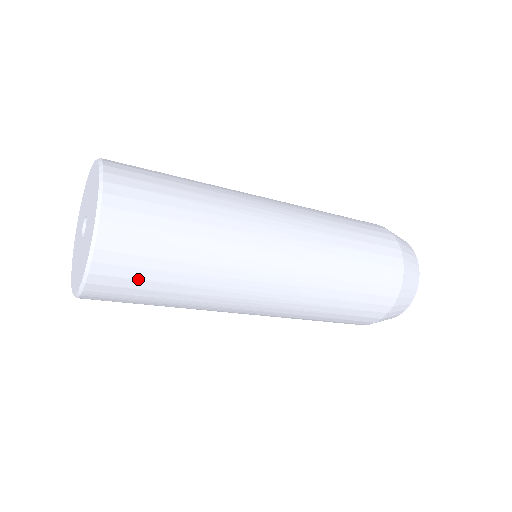
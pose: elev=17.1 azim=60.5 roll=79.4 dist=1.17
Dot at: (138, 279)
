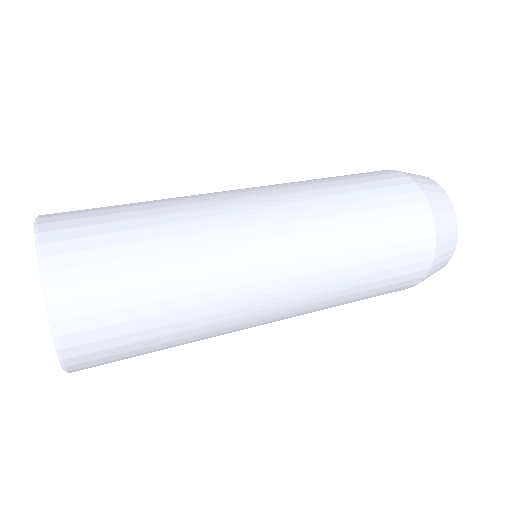
Dot at: occluded
